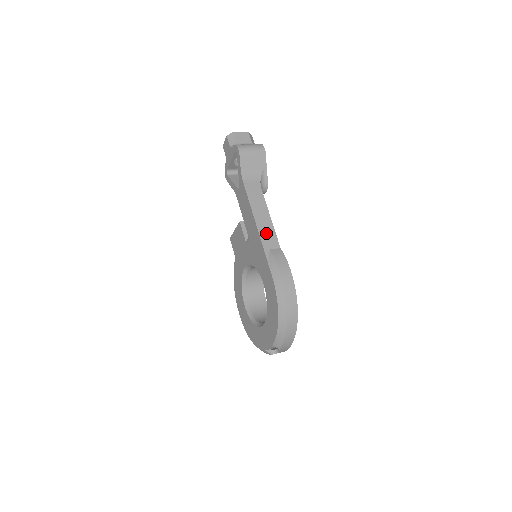
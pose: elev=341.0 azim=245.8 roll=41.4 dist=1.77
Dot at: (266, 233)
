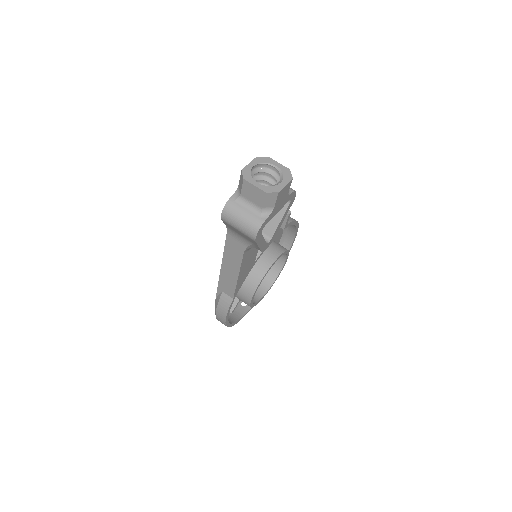
Dot at: (226, 282)
